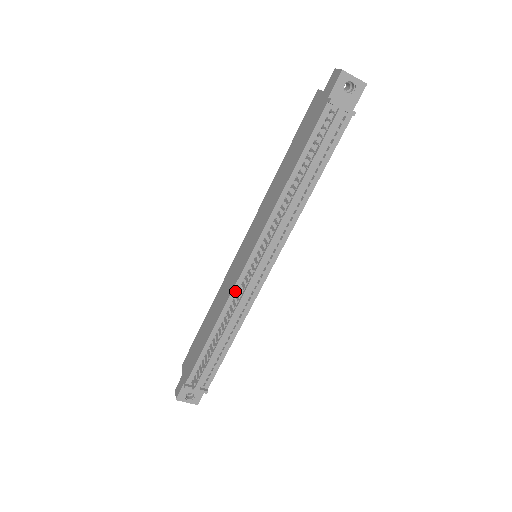
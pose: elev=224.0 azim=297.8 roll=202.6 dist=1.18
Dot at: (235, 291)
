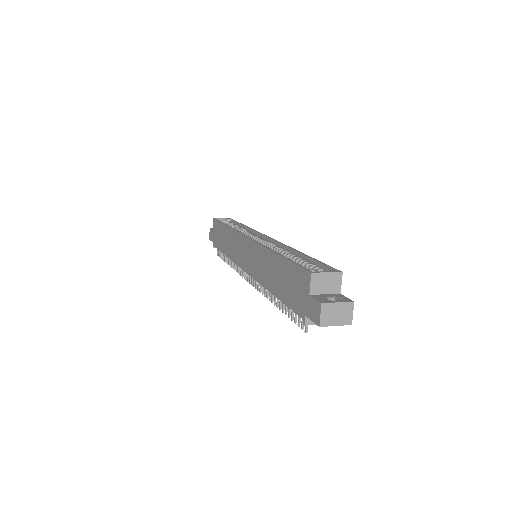
Dot at: occluded
